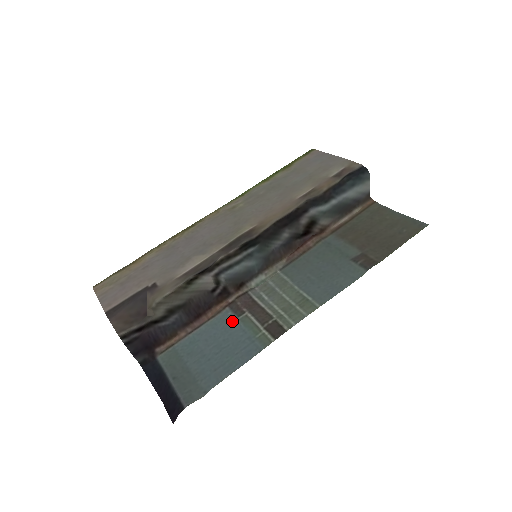
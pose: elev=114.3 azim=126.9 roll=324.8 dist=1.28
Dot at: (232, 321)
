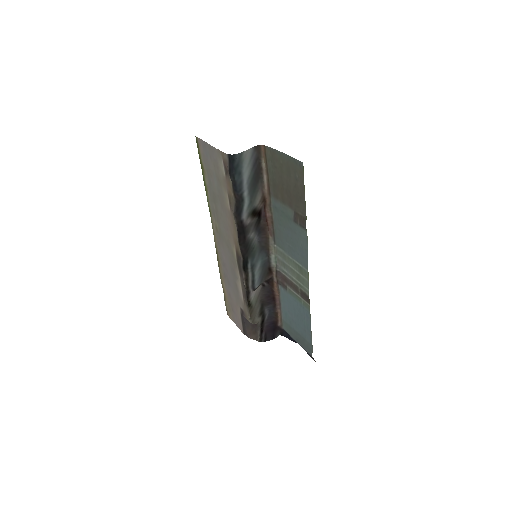
Dot at: (287, 295)
